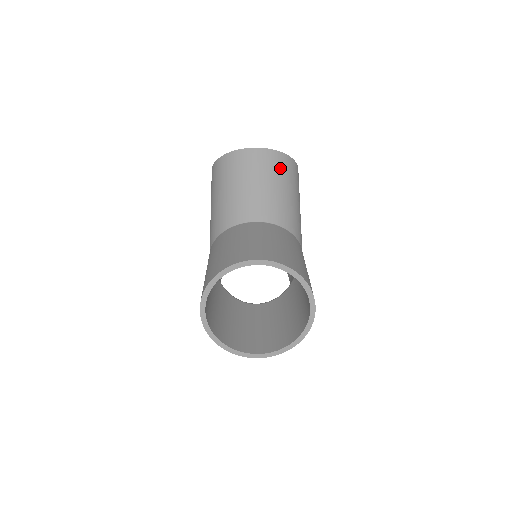
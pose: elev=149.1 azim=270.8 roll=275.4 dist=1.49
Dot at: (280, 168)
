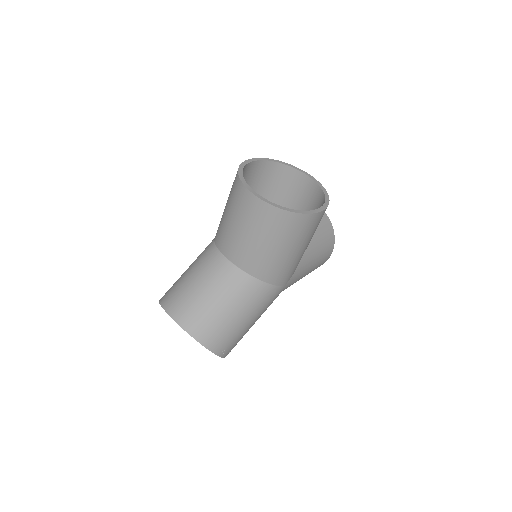
Dot at: (272, 225)
